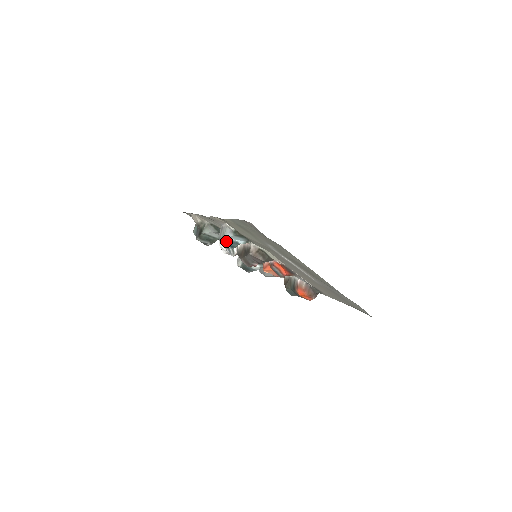
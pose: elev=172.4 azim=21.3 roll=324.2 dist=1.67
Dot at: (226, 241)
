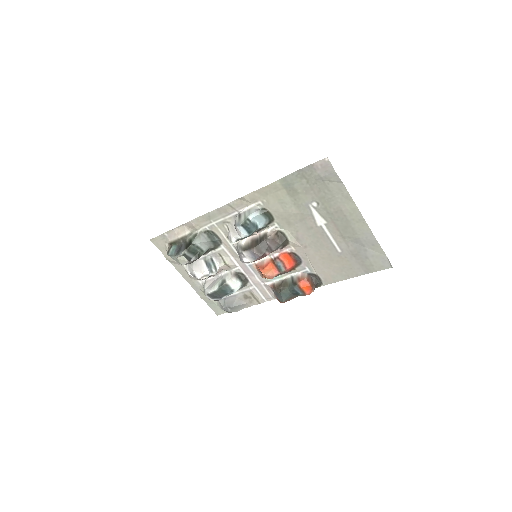
Dot at: (248, 223)
